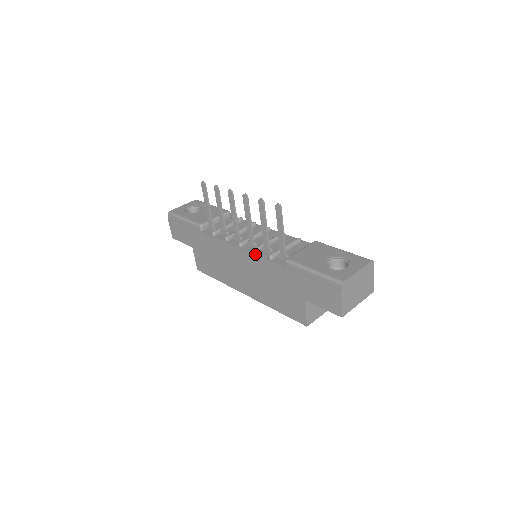
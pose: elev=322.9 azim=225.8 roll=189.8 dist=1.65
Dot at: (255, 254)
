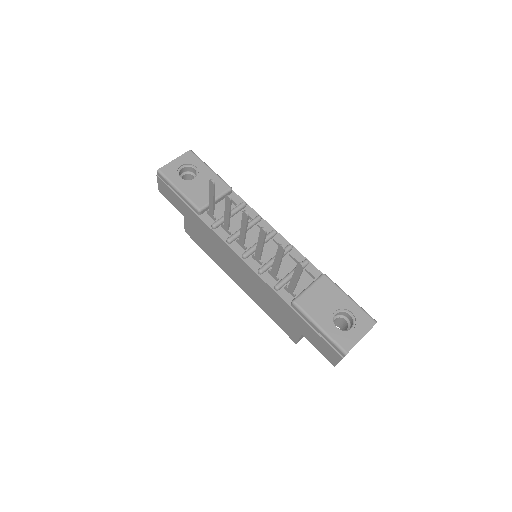
Dot at: (260, 276)
